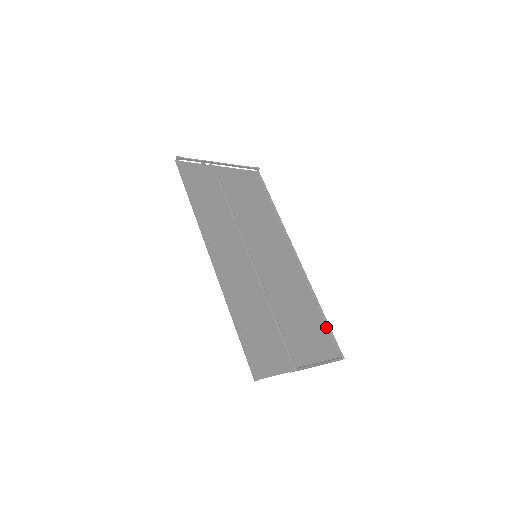
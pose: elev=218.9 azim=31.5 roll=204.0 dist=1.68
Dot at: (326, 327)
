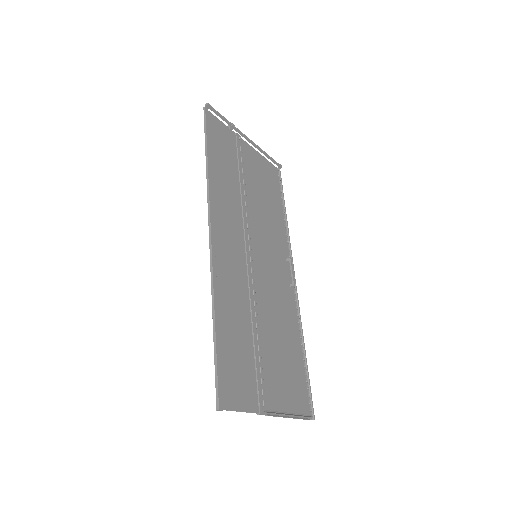
Dot at: (305, 373)
